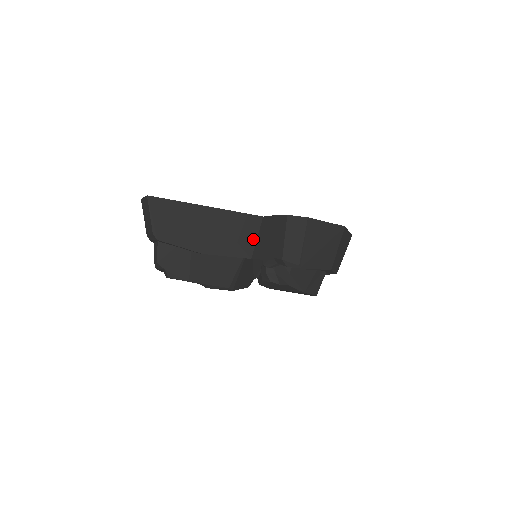
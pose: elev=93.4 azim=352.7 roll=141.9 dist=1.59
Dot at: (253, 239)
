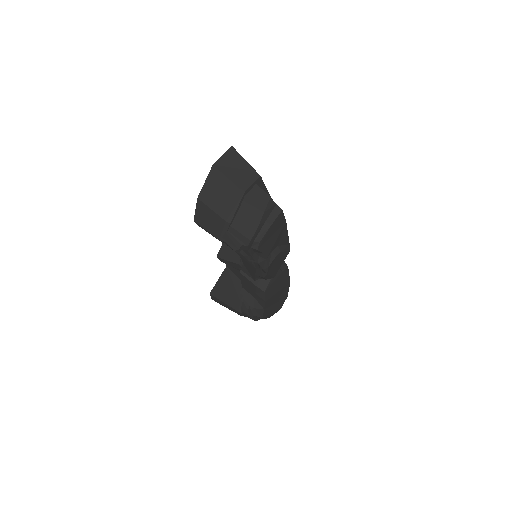
Dot at: occluded
